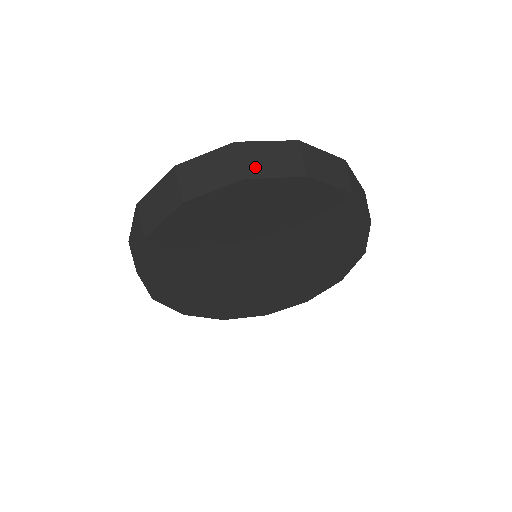
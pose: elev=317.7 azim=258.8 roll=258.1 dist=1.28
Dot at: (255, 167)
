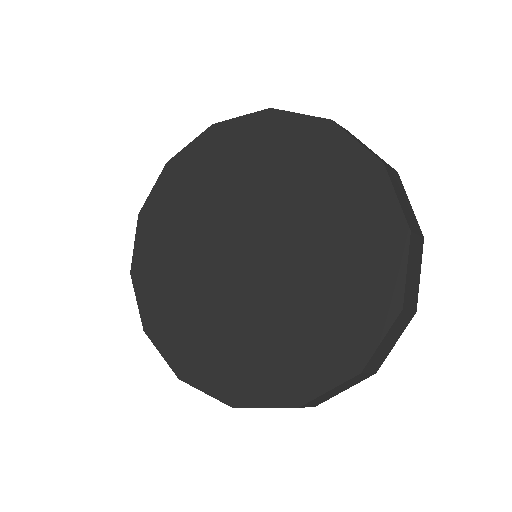
Dot at: occluded
